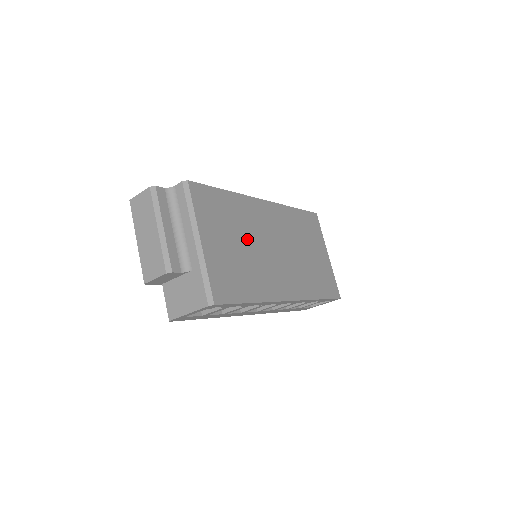
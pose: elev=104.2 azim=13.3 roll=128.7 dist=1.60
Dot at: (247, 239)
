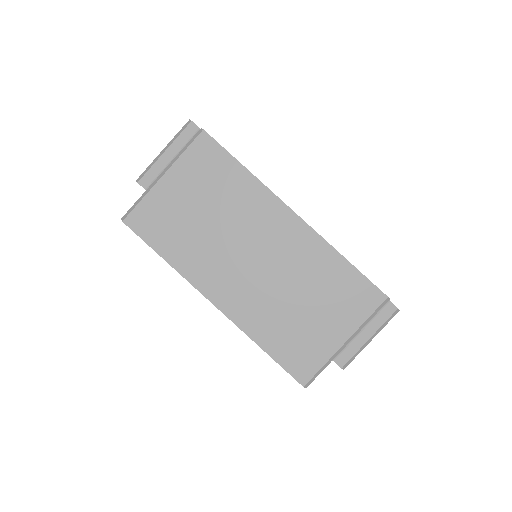
Dot at: (221, 218)
